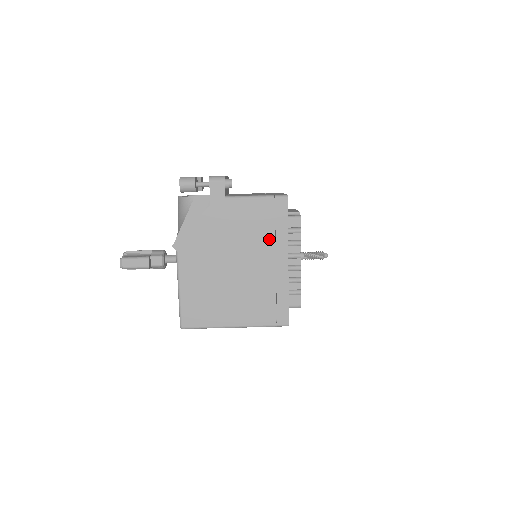
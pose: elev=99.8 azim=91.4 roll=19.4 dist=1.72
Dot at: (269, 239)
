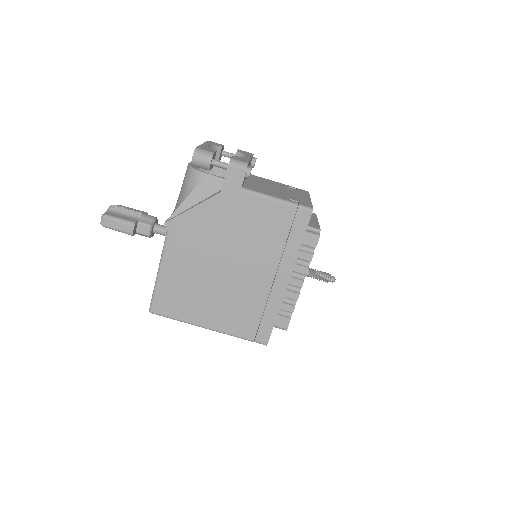
Dot at: (276, 250)
